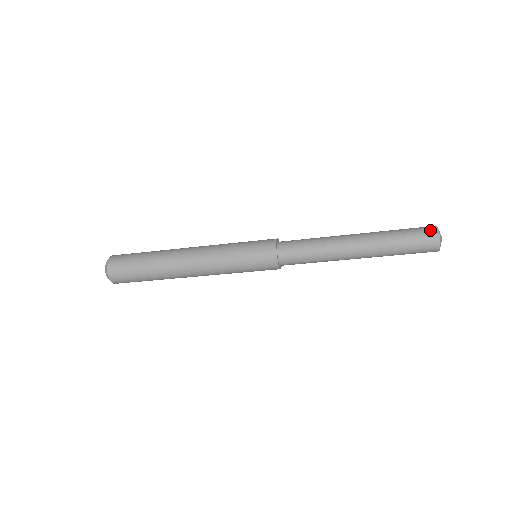
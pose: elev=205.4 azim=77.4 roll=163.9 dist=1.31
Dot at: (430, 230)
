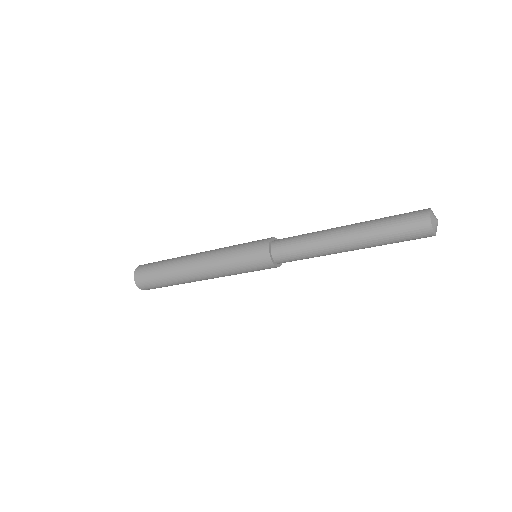
Dot at: (420, 214)
